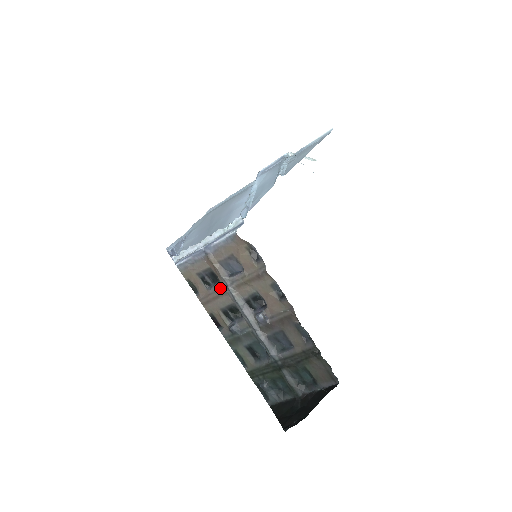
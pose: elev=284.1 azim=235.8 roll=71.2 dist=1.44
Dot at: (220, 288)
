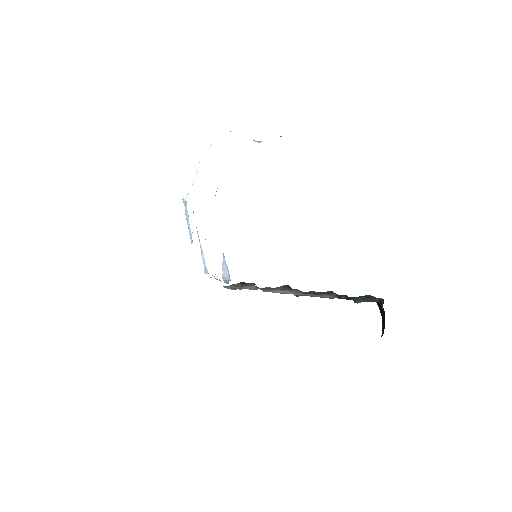
Dot at: occluded
